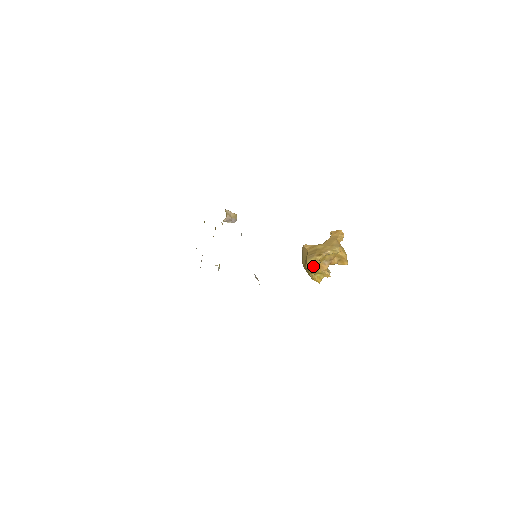
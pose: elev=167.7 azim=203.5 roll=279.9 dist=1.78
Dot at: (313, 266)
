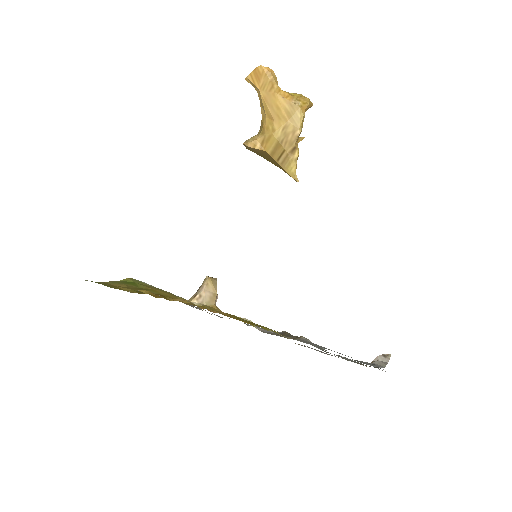
Dot at: occluded
